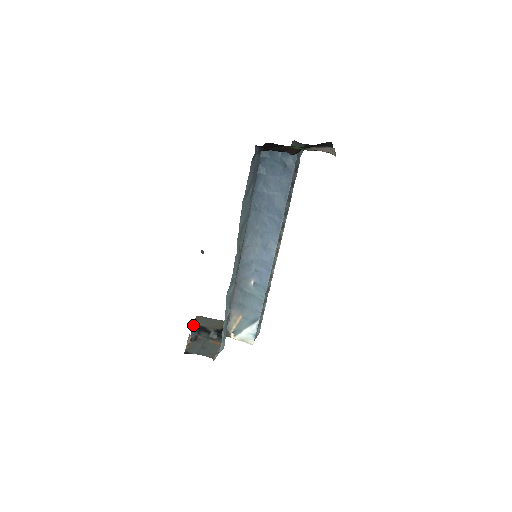
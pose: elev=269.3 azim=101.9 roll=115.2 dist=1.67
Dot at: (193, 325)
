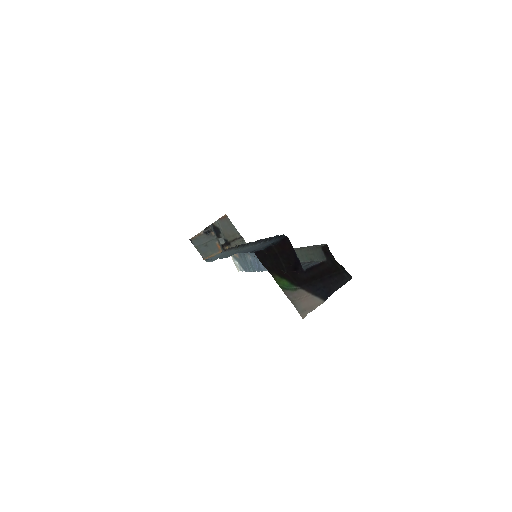
Dot at: (214, 223)
